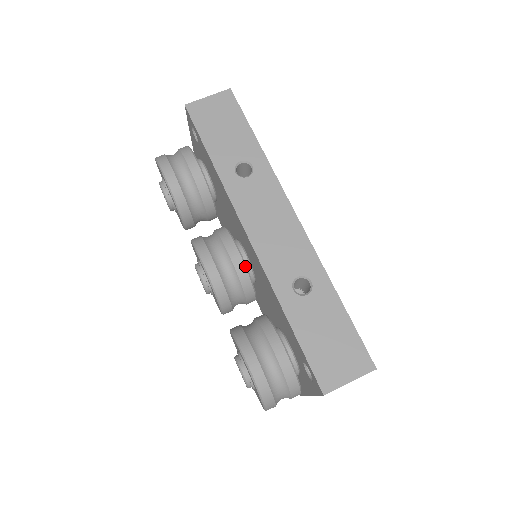
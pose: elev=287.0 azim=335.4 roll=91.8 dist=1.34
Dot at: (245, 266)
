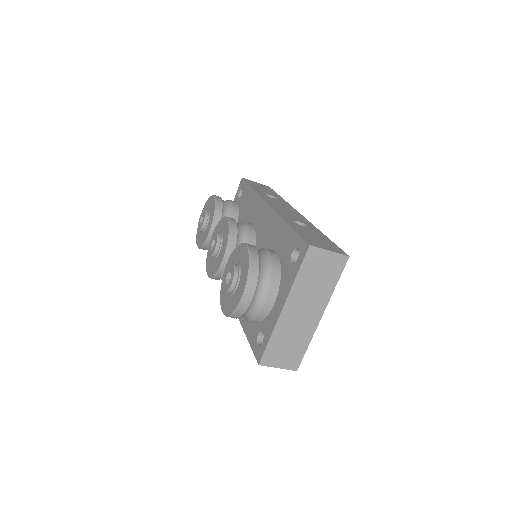
Dot at: (255, 231)
